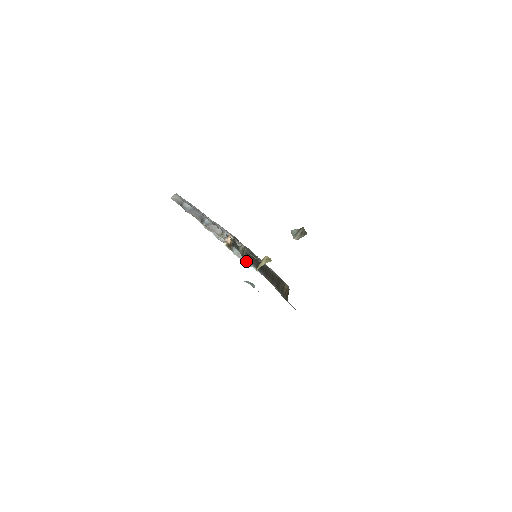
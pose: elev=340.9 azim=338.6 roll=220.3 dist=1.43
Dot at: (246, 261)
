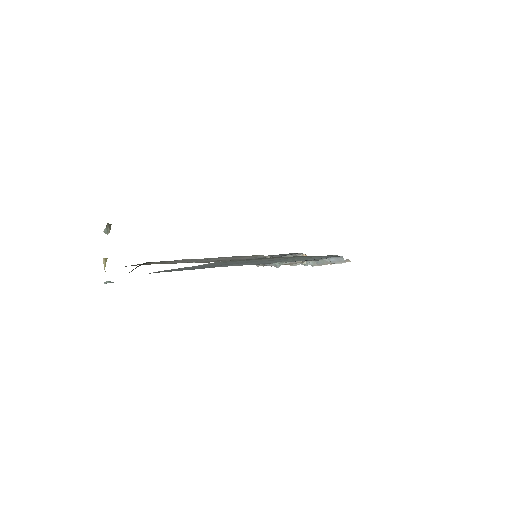
Dot at: (272, 265)
